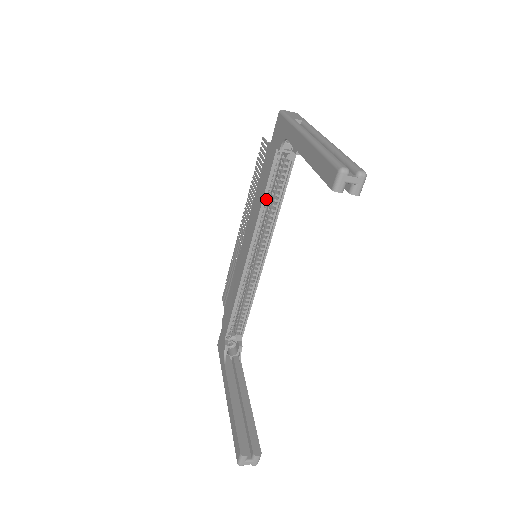
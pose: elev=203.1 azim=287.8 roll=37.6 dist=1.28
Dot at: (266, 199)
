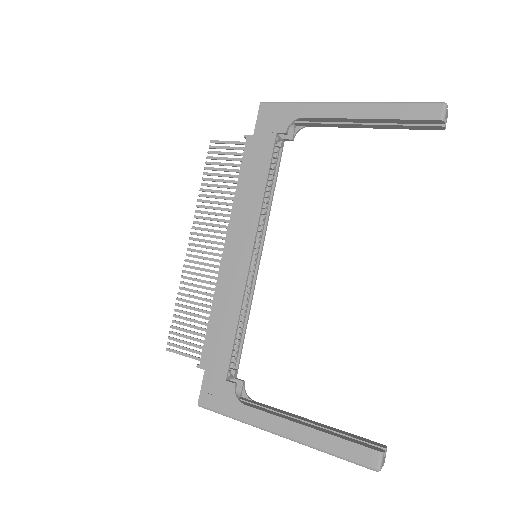
Dot at: (265, 188)
